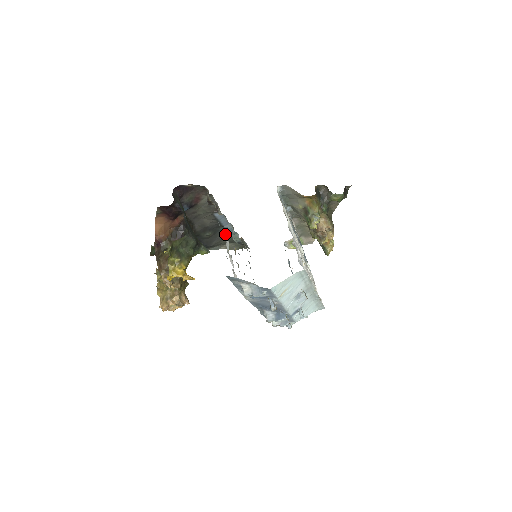
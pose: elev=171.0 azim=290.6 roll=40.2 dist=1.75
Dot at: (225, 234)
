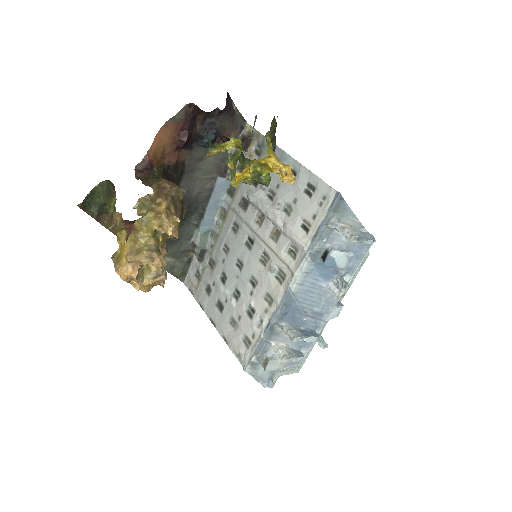
Dot at: (186, 233)
